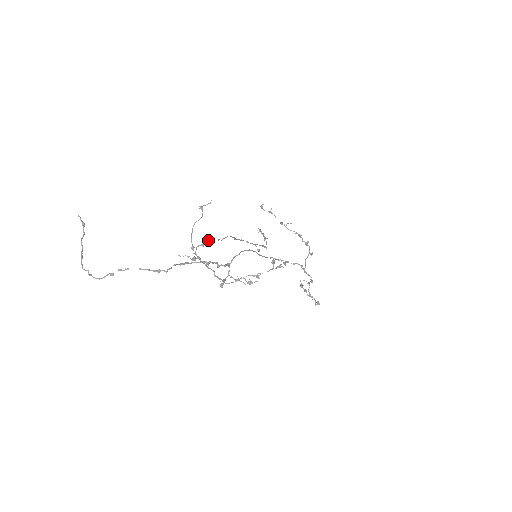
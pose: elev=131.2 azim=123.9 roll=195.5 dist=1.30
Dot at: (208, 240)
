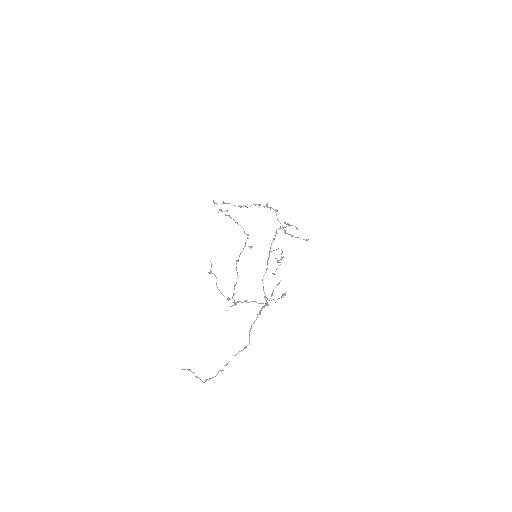
Dot at: occluded
